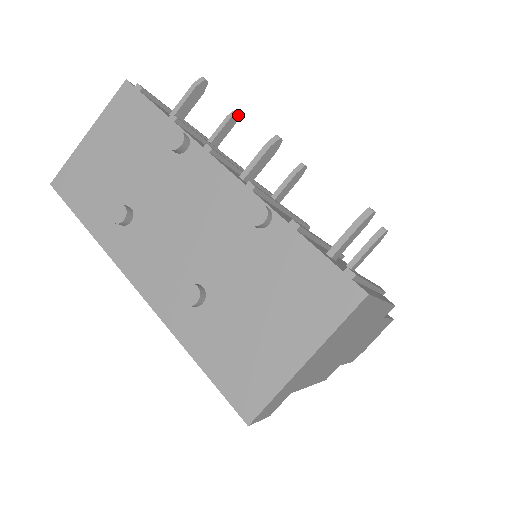
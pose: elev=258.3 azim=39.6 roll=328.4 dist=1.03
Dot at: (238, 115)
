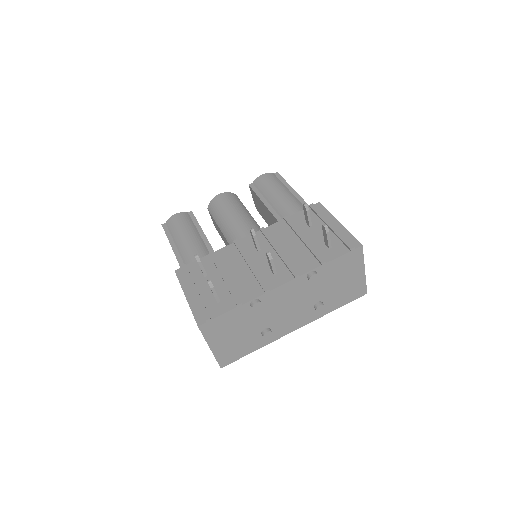
Dot at: occluded
